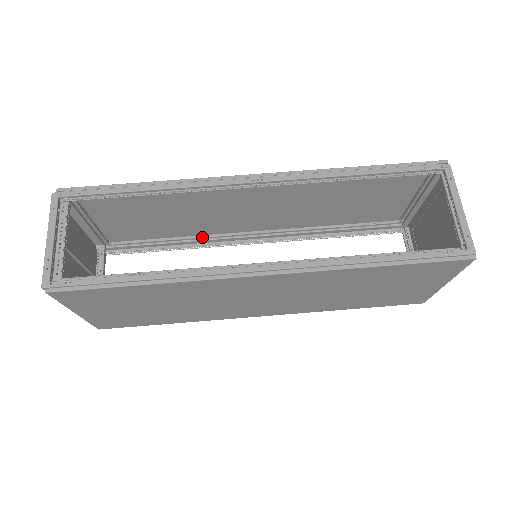
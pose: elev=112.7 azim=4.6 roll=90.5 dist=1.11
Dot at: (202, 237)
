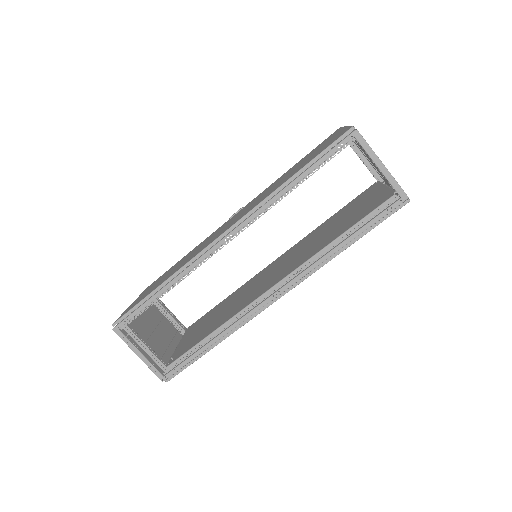
Dot at: occluded
